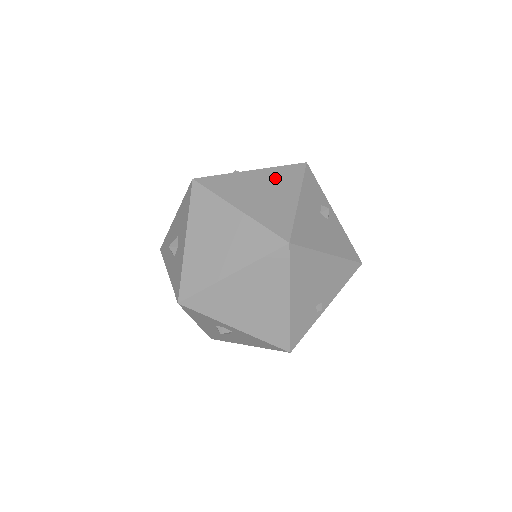
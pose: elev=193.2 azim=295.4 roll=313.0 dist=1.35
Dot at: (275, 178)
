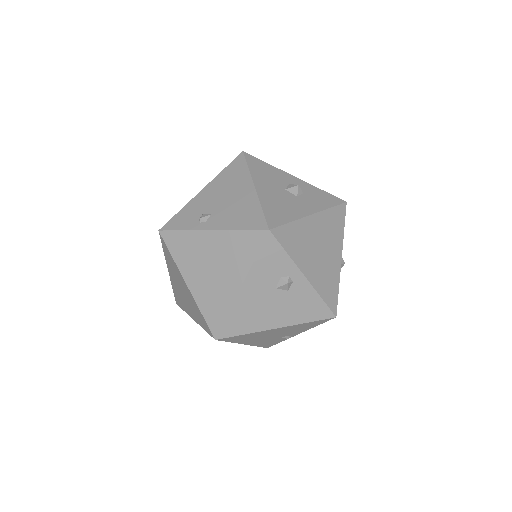
Dot at: (228, 249)
